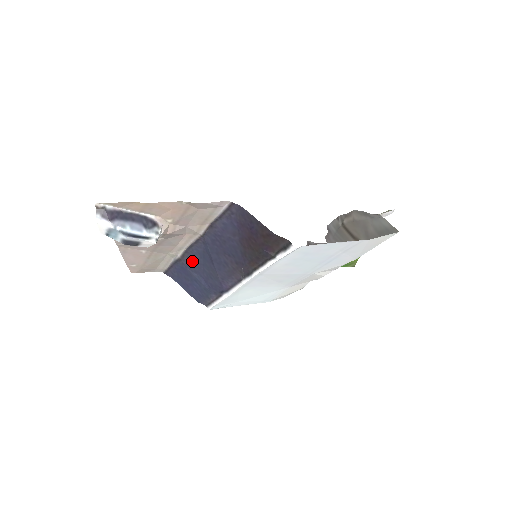
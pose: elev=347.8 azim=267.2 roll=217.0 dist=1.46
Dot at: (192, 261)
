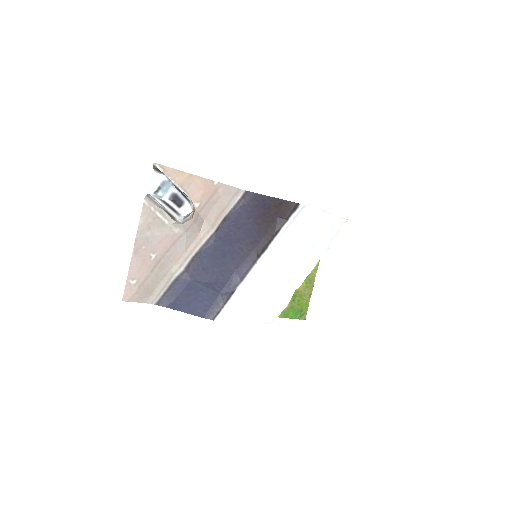
Dot at: (199, 268)
